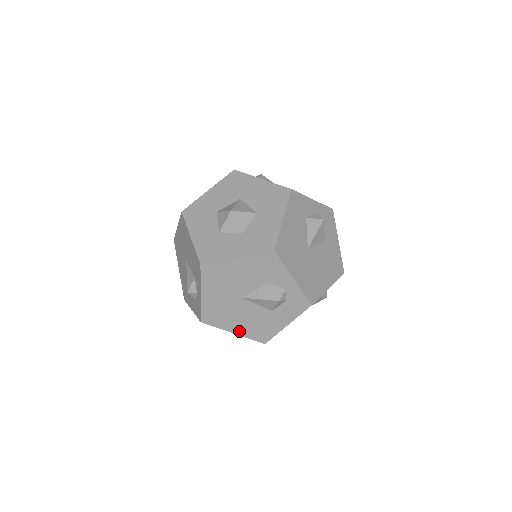
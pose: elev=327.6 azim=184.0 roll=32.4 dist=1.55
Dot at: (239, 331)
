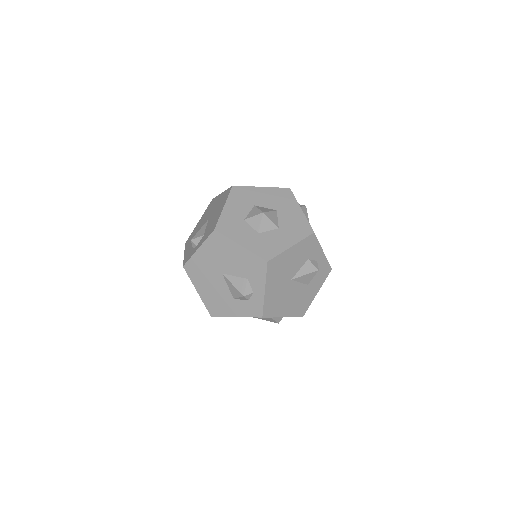
Dot at: (202, 294)
